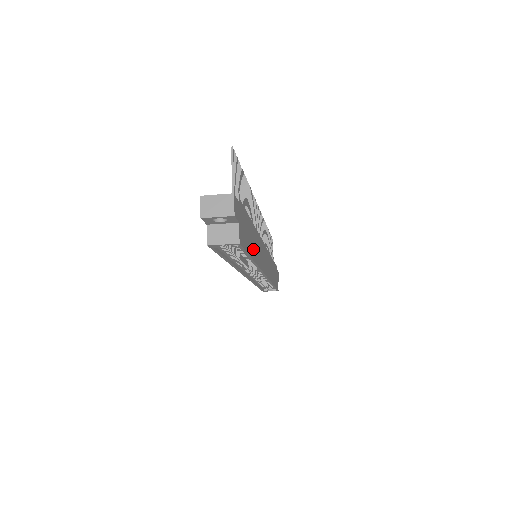
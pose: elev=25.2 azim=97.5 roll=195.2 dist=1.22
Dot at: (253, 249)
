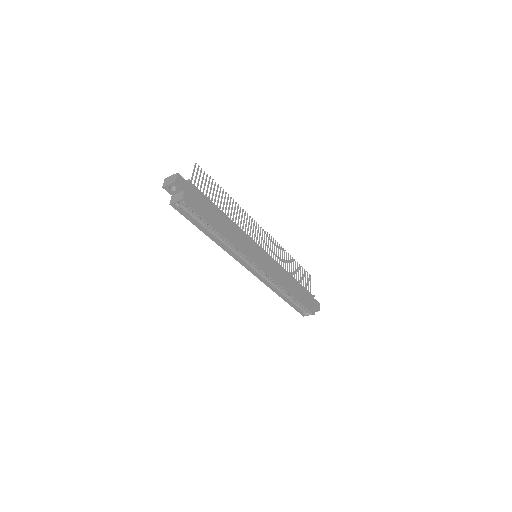
Dot at: (220, 225)
